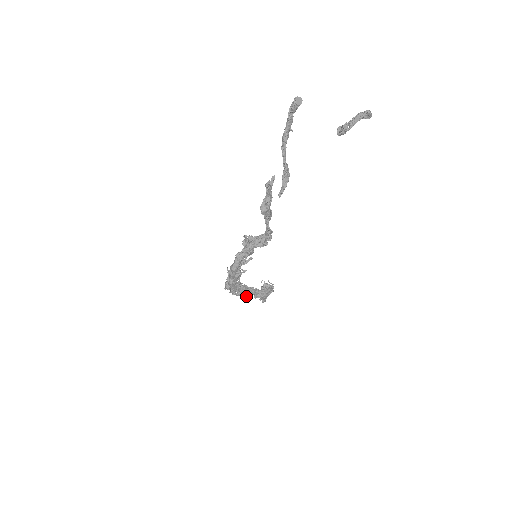
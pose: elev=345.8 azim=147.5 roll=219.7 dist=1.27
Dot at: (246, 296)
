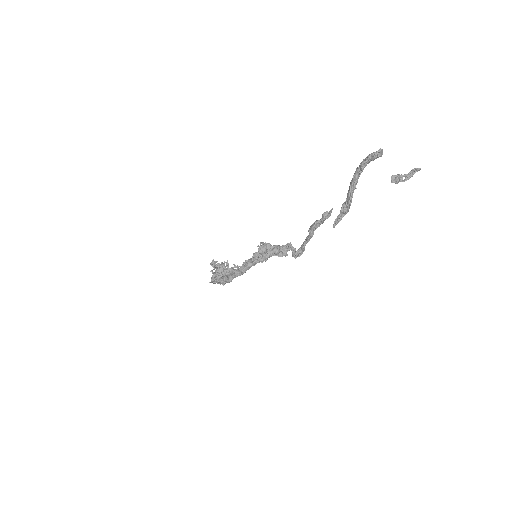
Dot at: occluded
